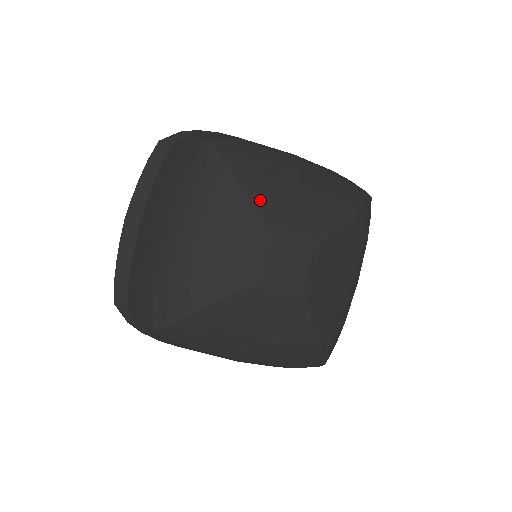
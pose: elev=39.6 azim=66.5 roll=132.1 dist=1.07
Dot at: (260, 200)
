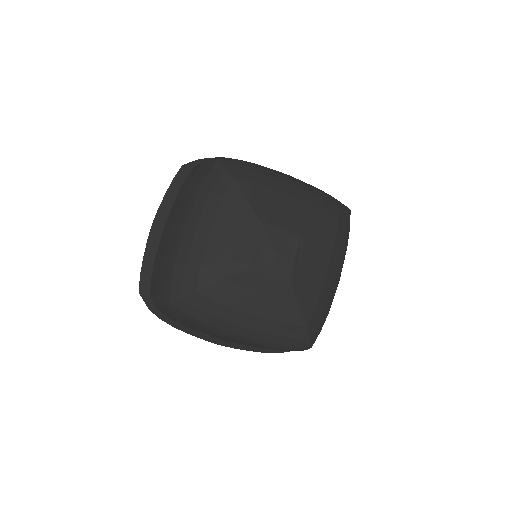
Dot at: (258, 203)
